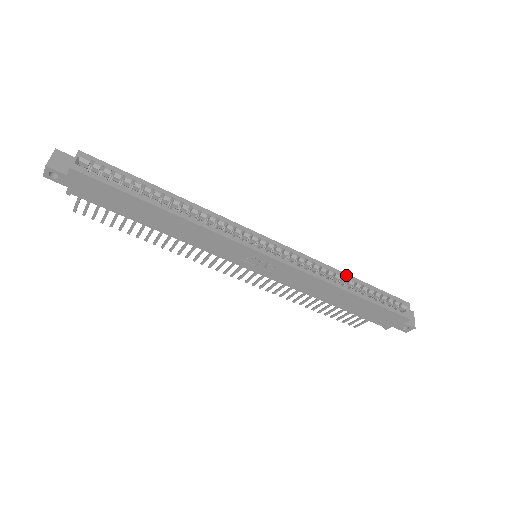
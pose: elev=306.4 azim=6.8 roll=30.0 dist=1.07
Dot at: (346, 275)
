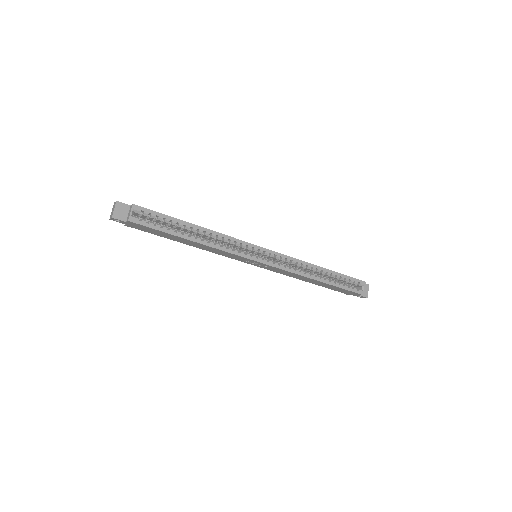
Dot at: (320, 268)
